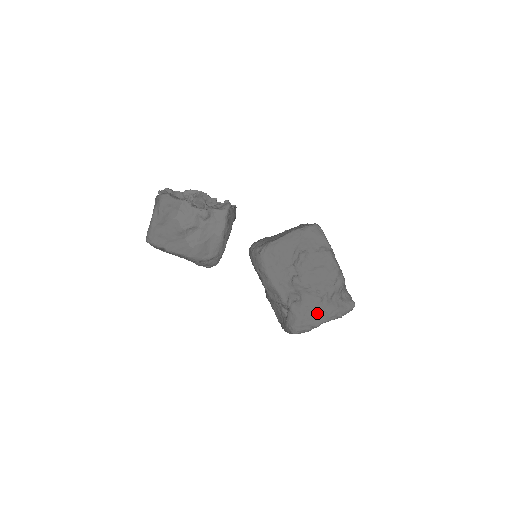
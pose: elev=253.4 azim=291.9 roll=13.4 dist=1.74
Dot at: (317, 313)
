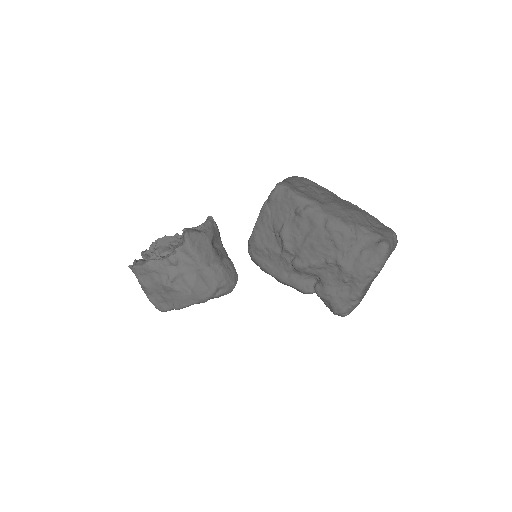
Dot at: (347, 284)
